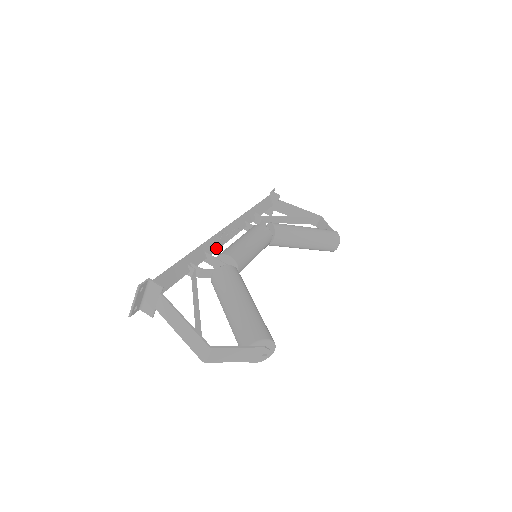
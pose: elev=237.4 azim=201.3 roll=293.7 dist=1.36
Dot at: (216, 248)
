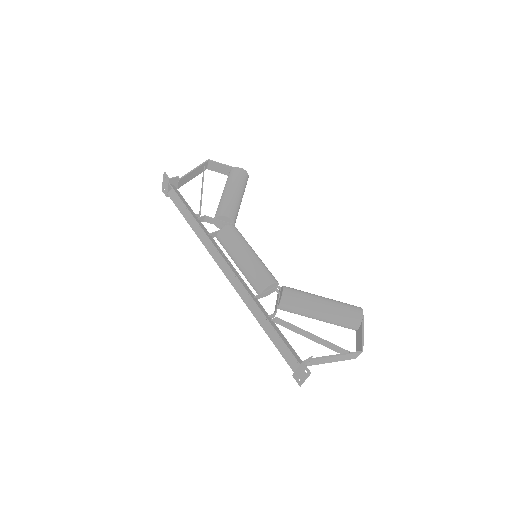
Dot at: (245, 283)
